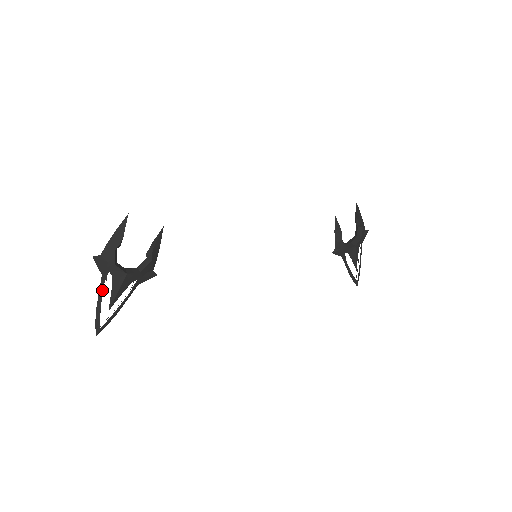
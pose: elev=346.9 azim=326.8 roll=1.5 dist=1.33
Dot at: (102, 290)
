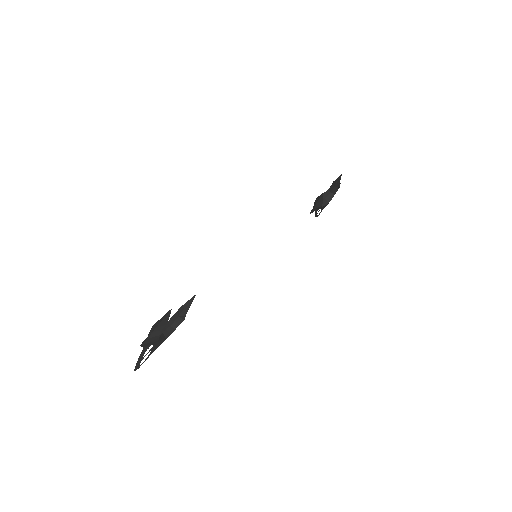
Dot at: occluded
